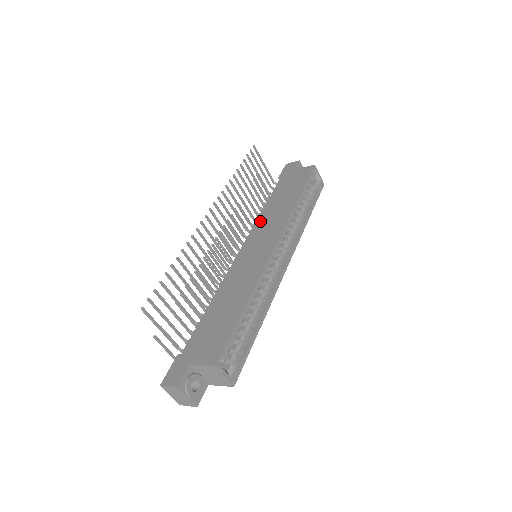
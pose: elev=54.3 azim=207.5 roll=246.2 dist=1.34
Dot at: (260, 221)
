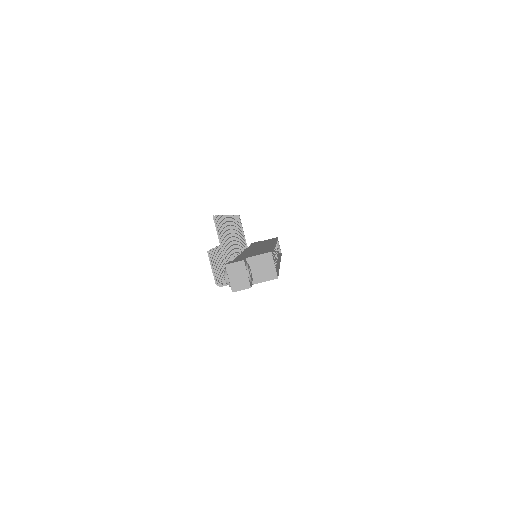
Dot at: occluded
